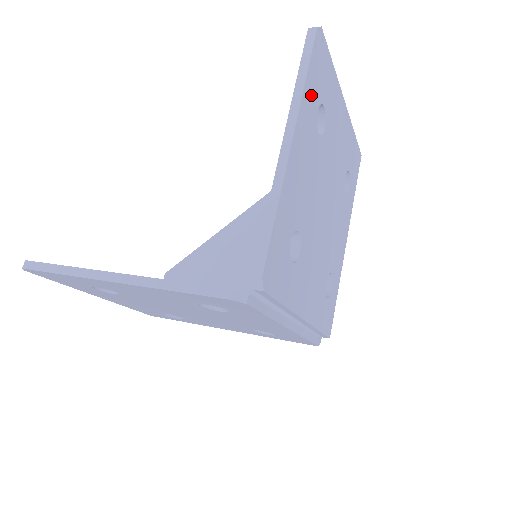
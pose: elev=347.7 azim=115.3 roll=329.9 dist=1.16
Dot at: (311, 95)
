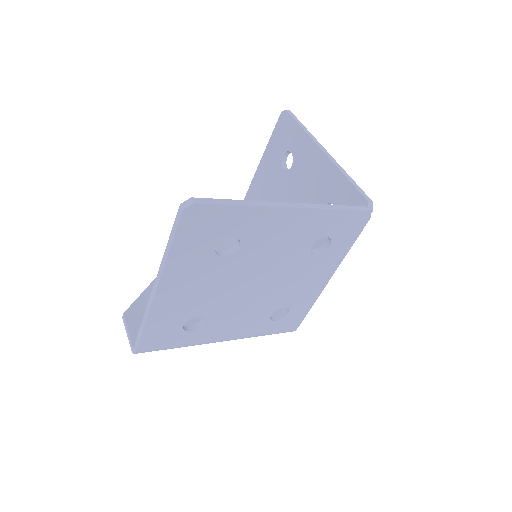
Dot at: occluded
